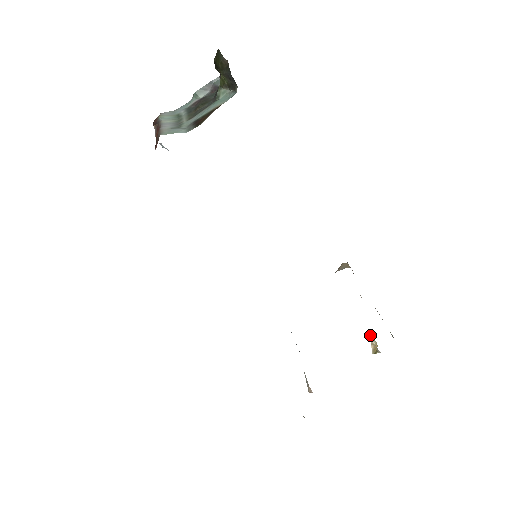
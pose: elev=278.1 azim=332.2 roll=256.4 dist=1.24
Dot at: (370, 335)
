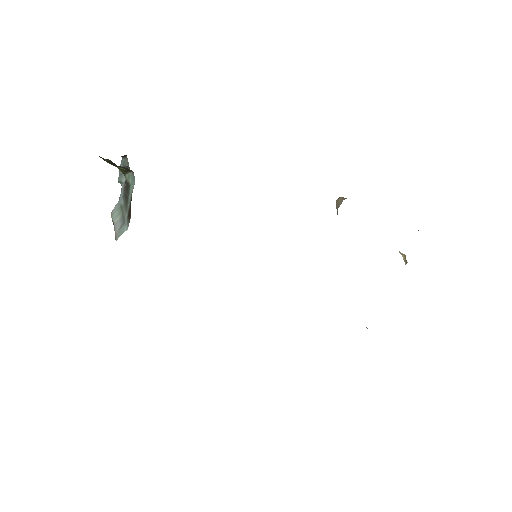
Dot at: occluded
